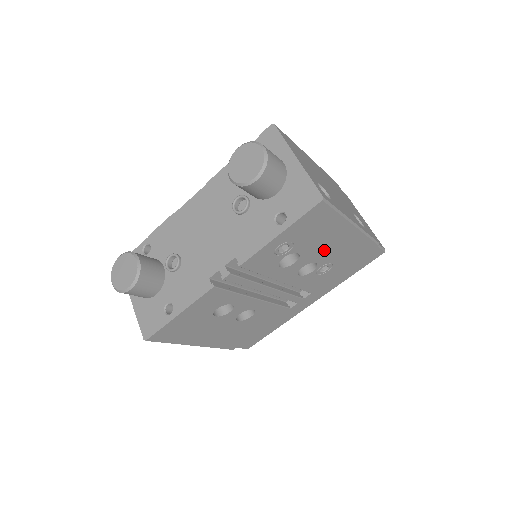
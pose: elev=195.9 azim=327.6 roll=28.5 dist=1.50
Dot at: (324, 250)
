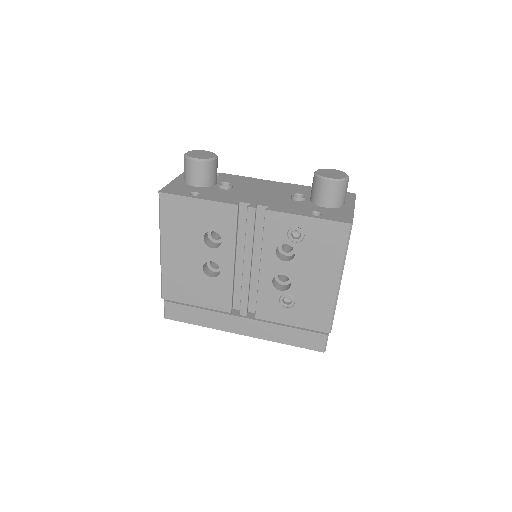
Dot at: (306, 278)
